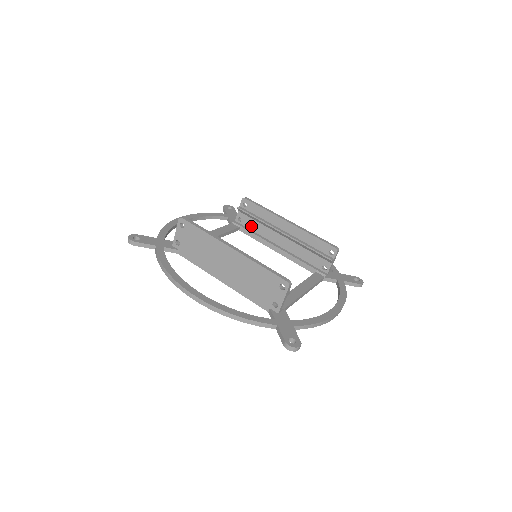
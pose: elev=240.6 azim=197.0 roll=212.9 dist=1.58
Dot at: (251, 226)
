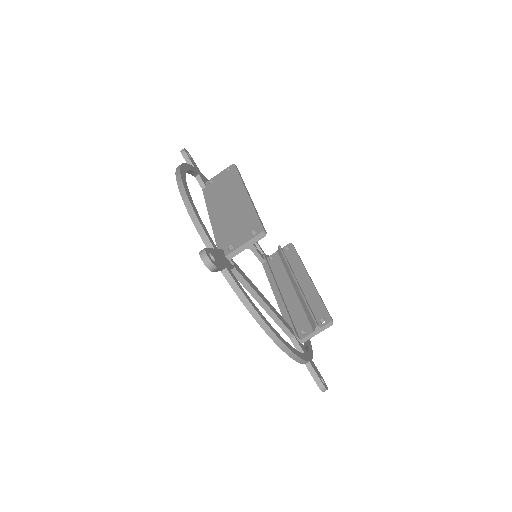
Dot at: (275, 267)
